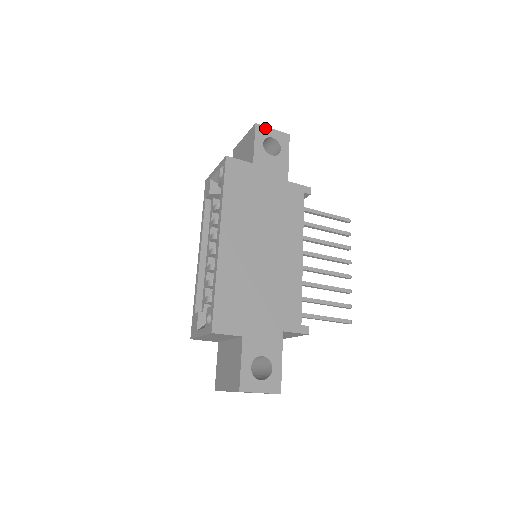
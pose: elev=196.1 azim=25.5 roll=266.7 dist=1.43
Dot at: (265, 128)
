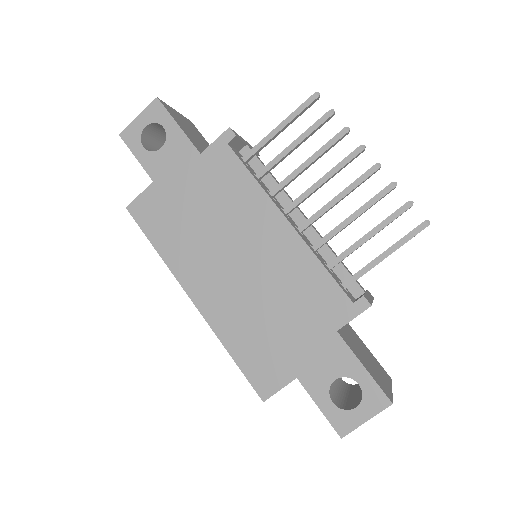
Dot at: (131, 127)
